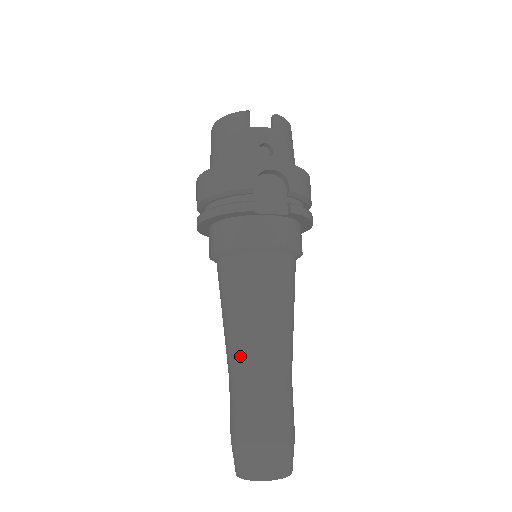
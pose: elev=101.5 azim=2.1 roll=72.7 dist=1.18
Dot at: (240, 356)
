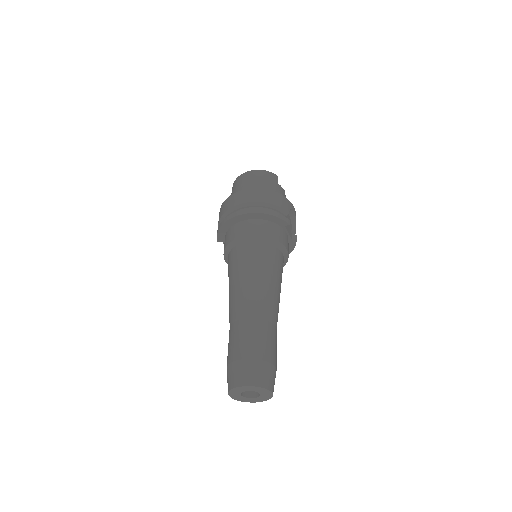
Dot at: (261, 303)
